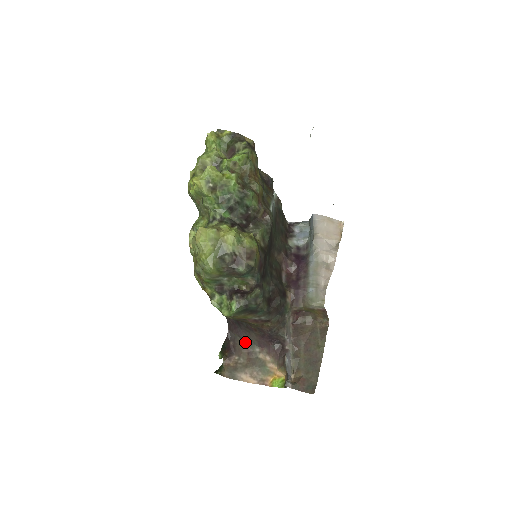
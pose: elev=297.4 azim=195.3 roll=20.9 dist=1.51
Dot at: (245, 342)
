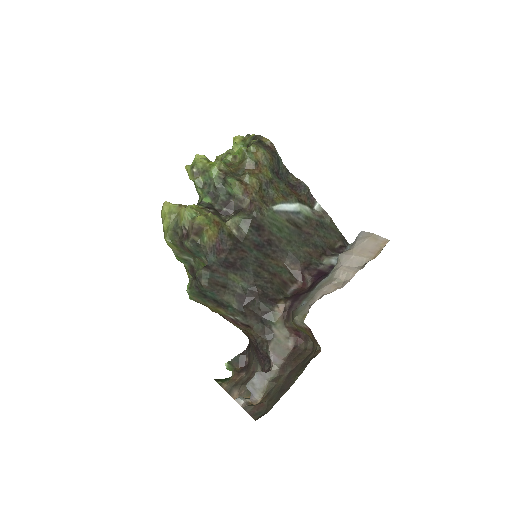
Dot at: (253, 359)
